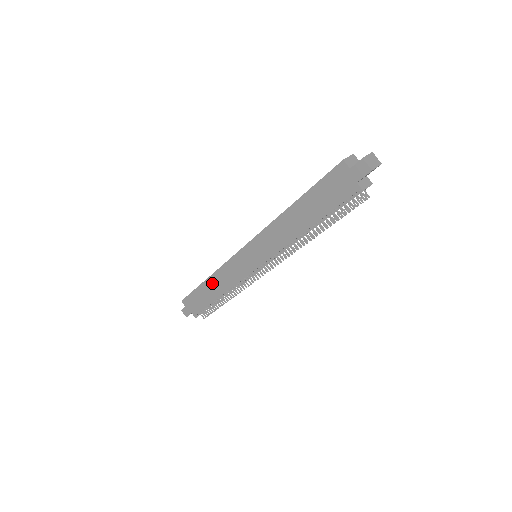
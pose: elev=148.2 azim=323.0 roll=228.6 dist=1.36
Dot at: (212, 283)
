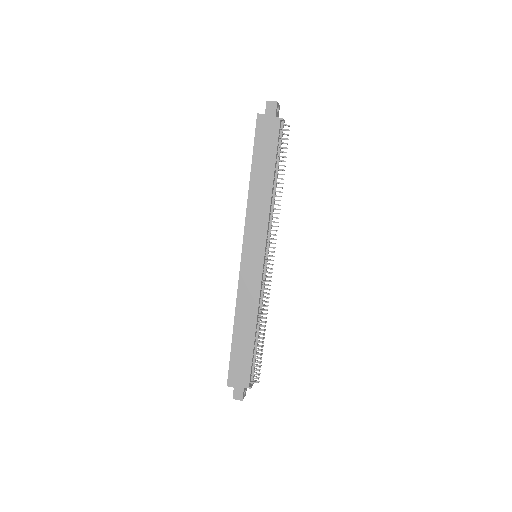
Dot at: (240, 323)
